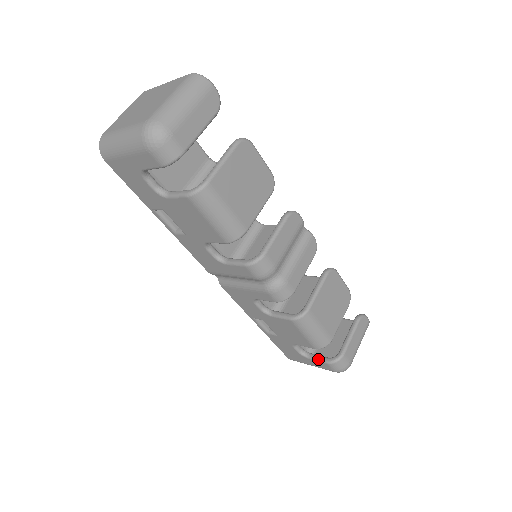
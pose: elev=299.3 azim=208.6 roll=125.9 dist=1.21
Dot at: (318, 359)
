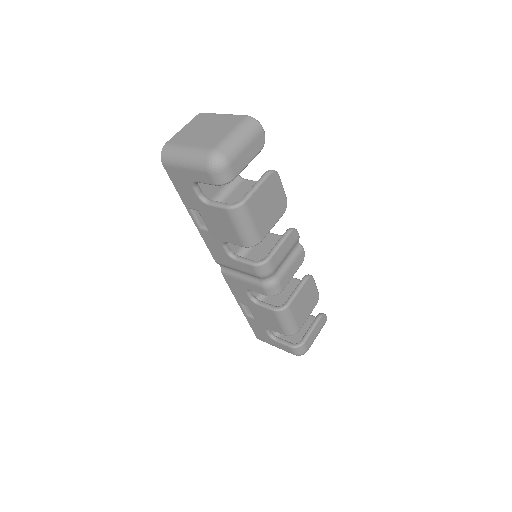
Dot at: (283, 343)
